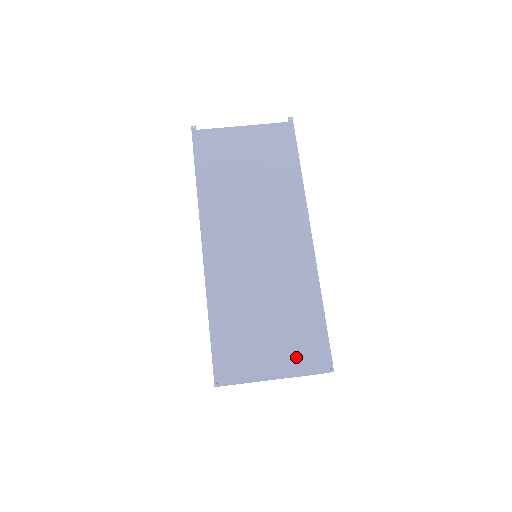
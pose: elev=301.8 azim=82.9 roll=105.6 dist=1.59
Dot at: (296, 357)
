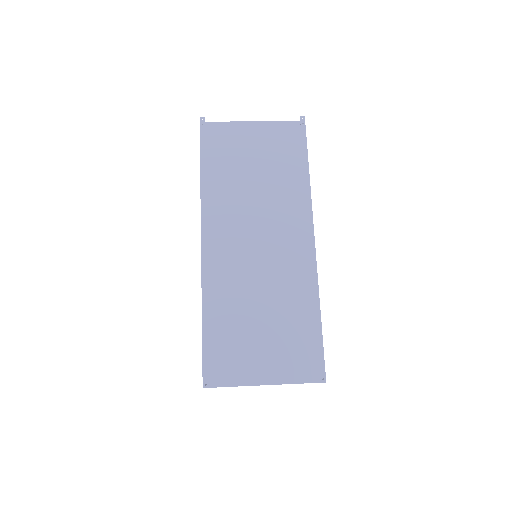
Dot at: (288, 364)
